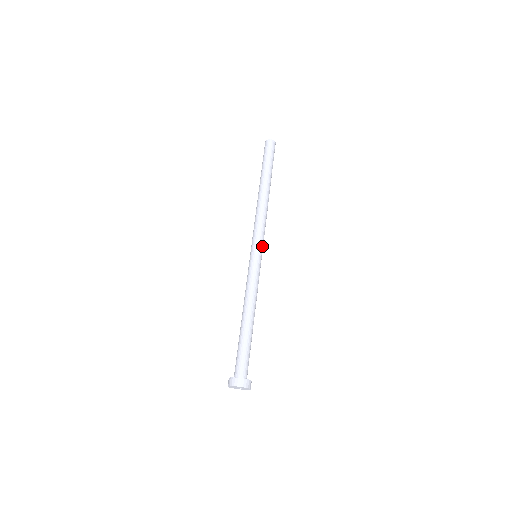
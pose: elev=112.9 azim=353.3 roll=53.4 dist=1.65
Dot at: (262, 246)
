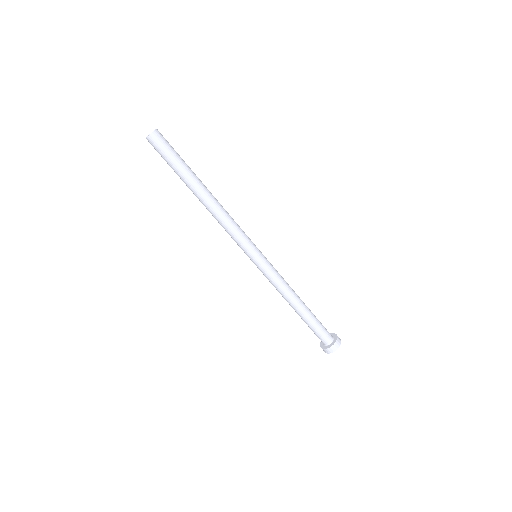
Dot at: (253, 247)
